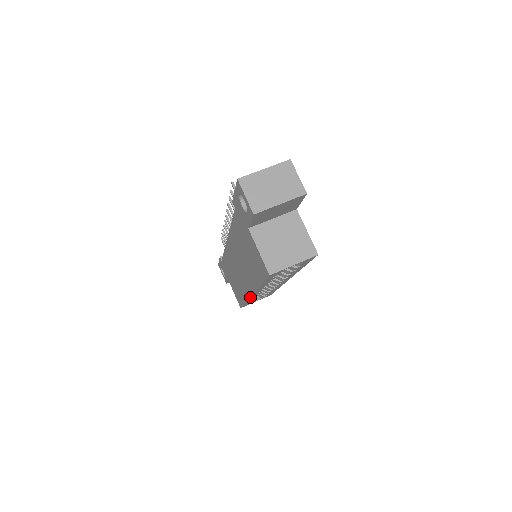
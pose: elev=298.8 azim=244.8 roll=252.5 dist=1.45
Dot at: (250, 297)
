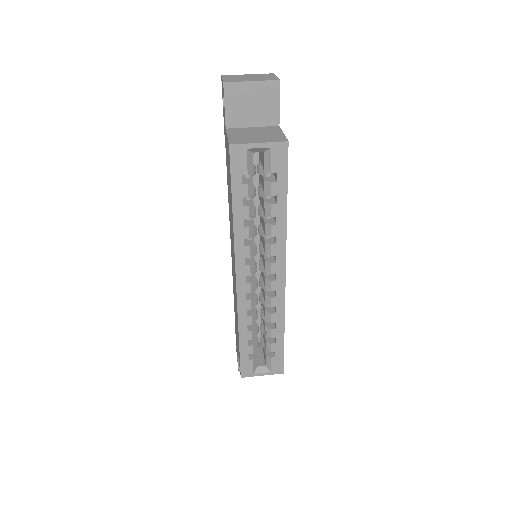
Dot at: (237, 293)
